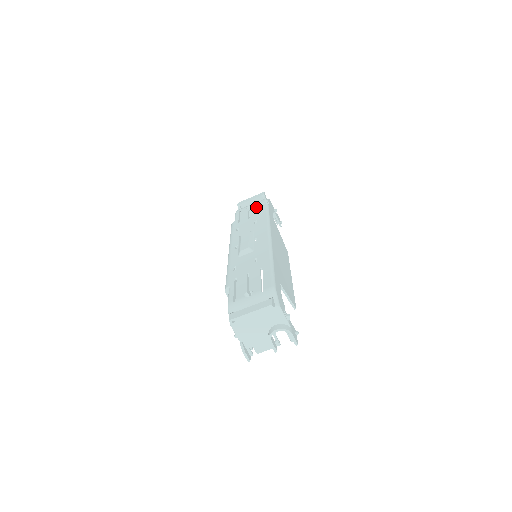
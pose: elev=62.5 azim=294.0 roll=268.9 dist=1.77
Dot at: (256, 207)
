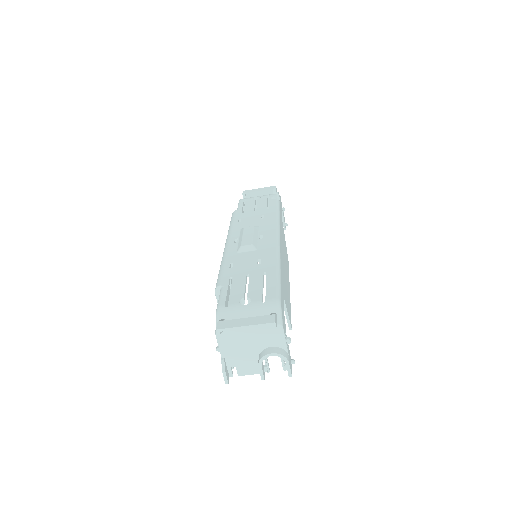
Dot at: (265, 200)
